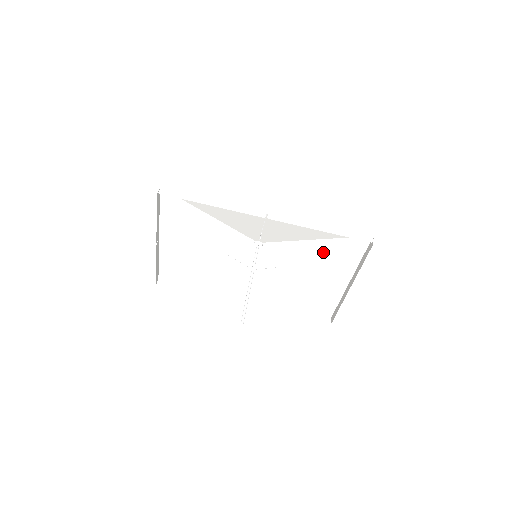
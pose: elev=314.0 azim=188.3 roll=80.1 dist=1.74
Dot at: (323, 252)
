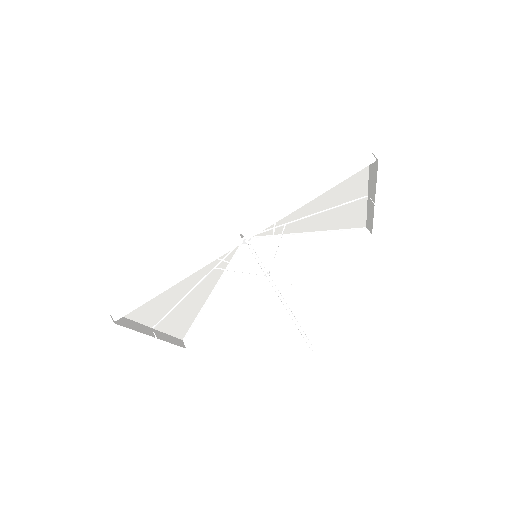
Dot at: (320, 197)
